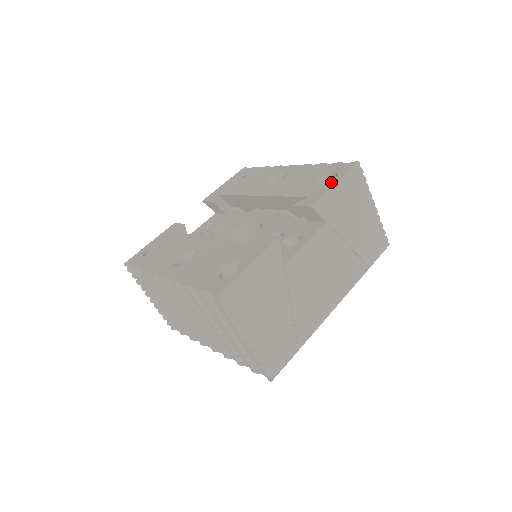
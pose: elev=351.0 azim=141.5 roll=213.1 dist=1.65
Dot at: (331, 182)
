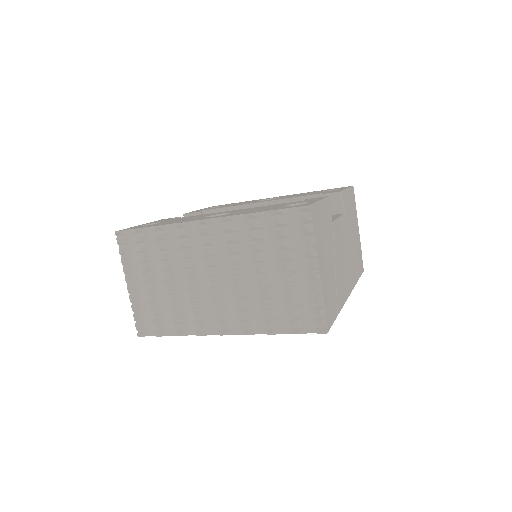
Dot at: occluded
